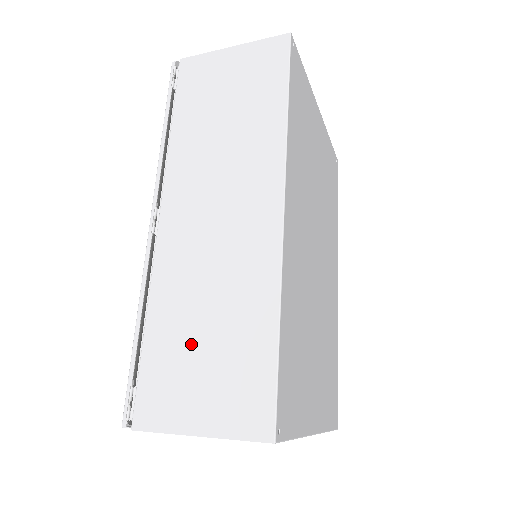
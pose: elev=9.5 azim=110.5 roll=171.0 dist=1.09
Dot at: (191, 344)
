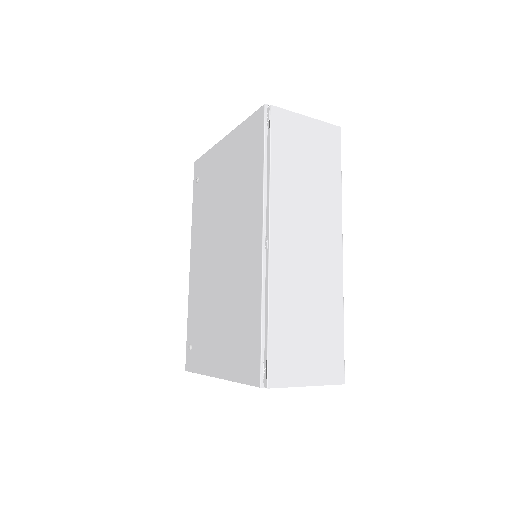
Dot at: (300, 331)
